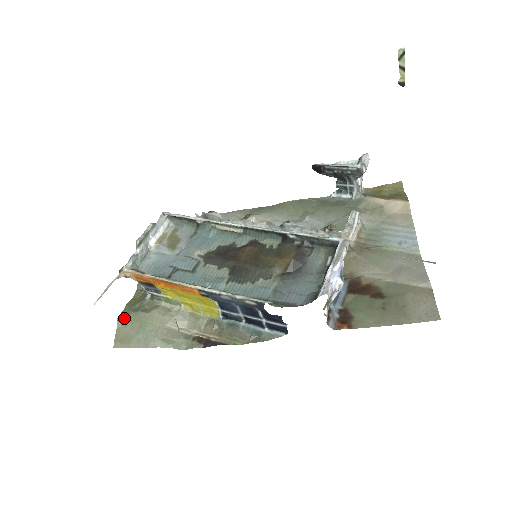
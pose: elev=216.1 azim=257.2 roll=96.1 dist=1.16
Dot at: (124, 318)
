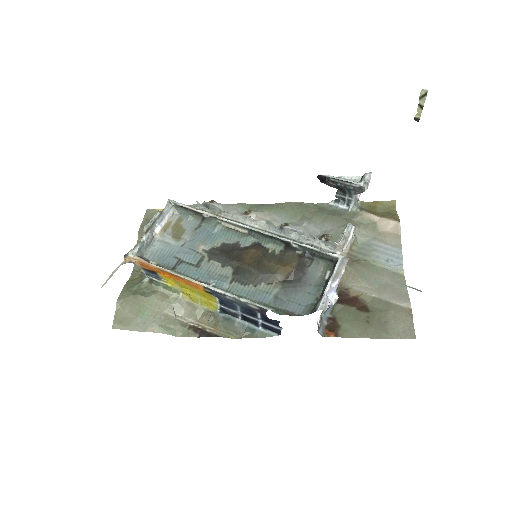
Dot at: (123, 300)
